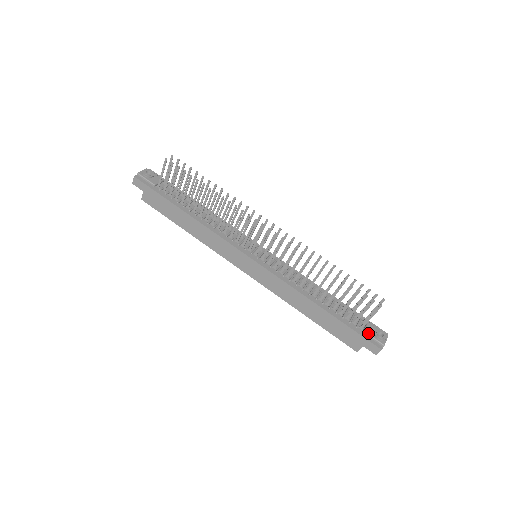
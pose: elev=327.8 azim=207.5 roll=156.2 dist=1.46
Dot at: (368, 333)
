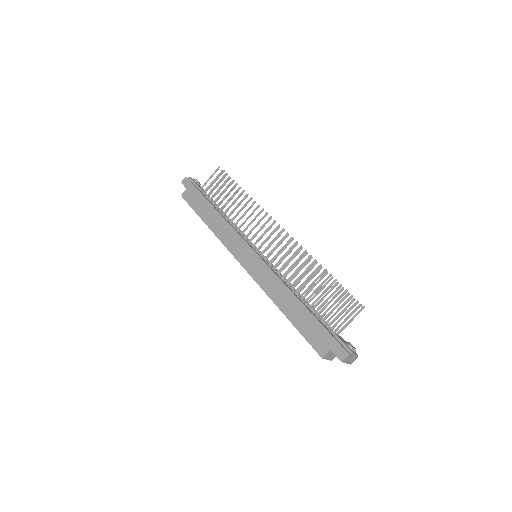
Dot at: (339, 337)
